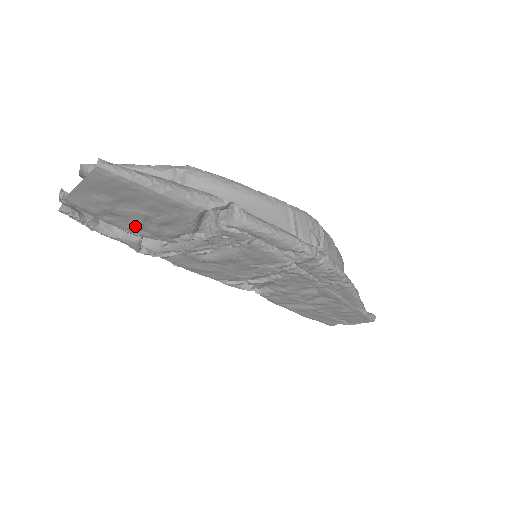
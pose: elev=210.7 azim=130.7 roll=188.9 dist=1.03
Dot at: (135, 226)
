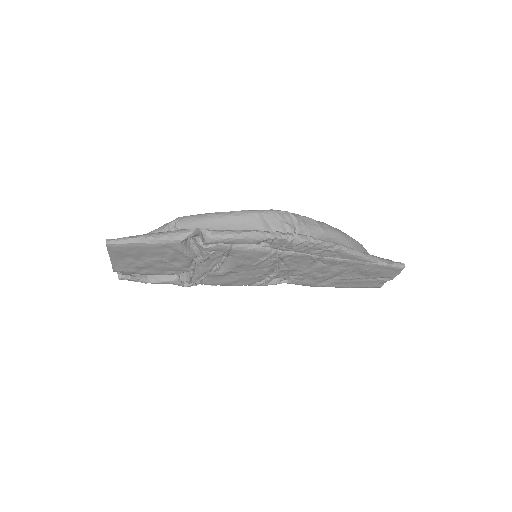
Dot at: (160, 270)
